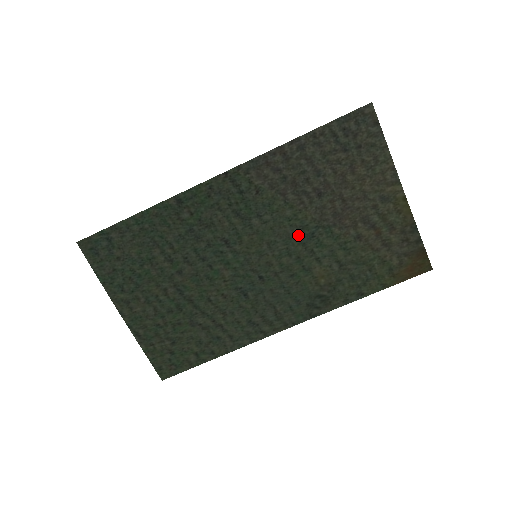
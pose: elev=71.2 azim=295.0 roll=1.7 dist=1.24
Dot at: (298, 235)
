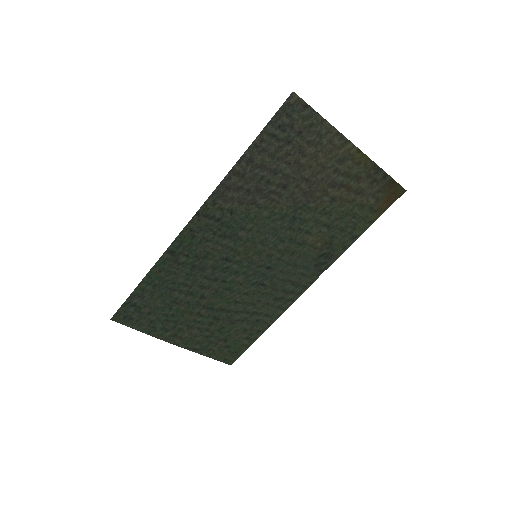
Dot at: (282, 224)
